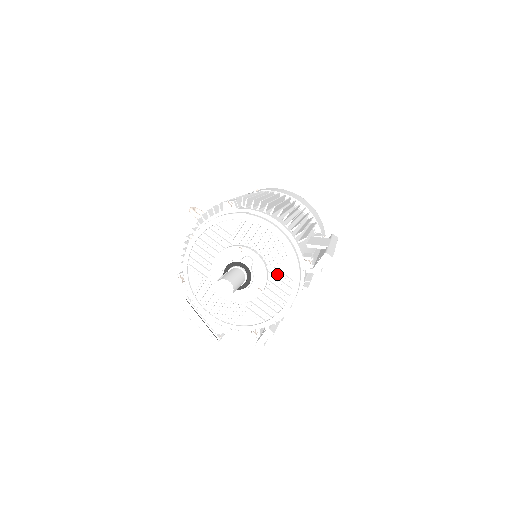
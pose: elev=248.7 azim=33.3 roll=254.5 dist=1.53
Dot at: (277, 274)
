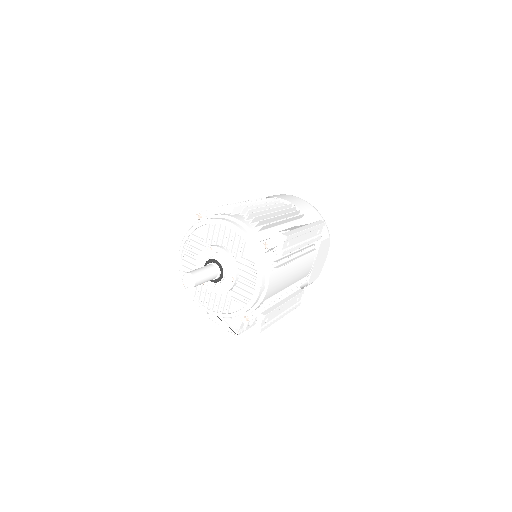
Dot at: (244, 262)
